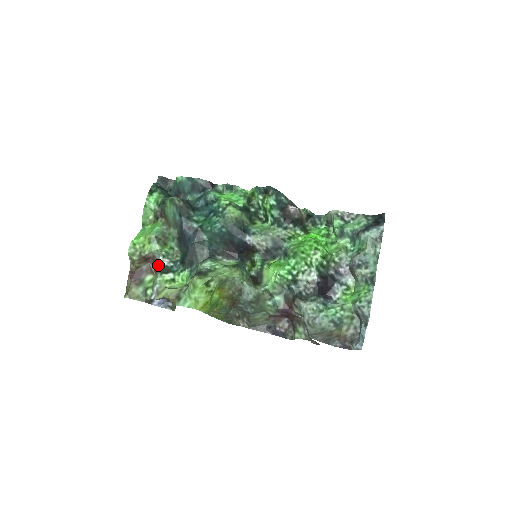
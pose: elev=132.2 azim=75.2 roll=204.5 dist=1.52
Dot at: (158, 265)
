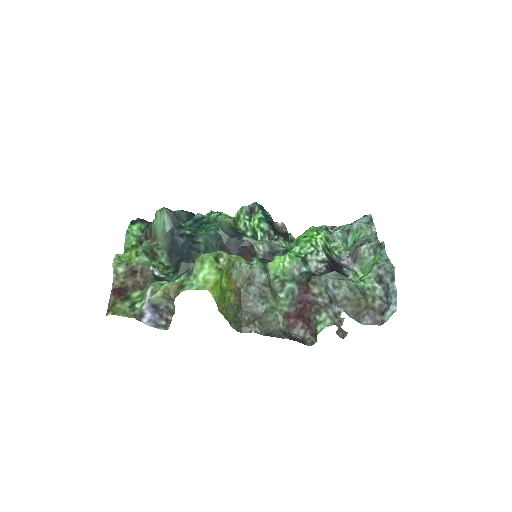
Dot at: (148, 276)
